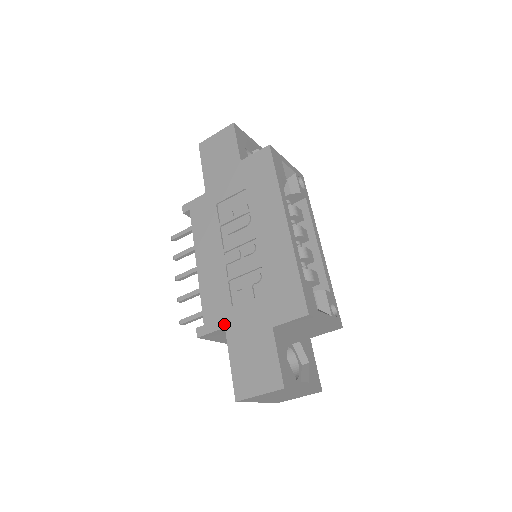
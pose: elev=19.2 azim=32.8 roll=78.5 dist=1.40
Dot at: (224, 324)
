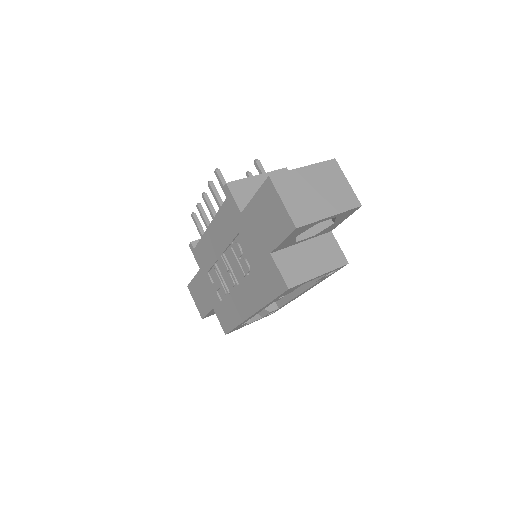
Dot at: (200, 268)
